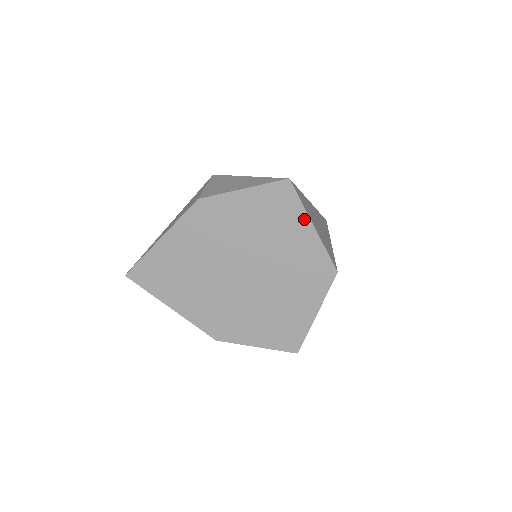
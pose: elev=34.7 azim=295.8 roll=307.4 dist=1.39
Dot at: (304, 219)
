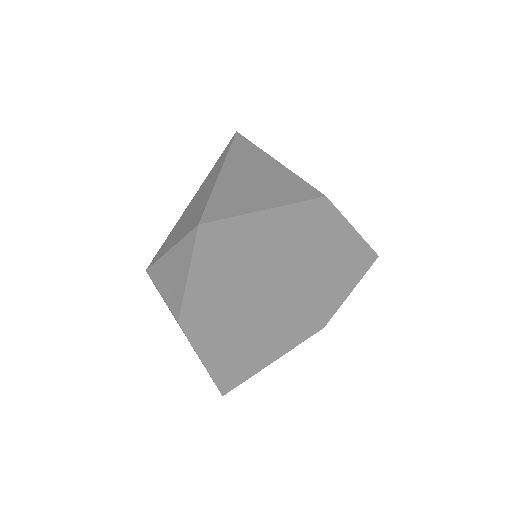
Dot at: (252, 219)
